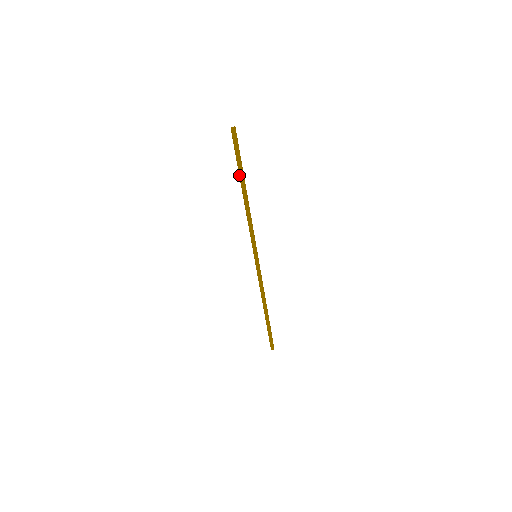
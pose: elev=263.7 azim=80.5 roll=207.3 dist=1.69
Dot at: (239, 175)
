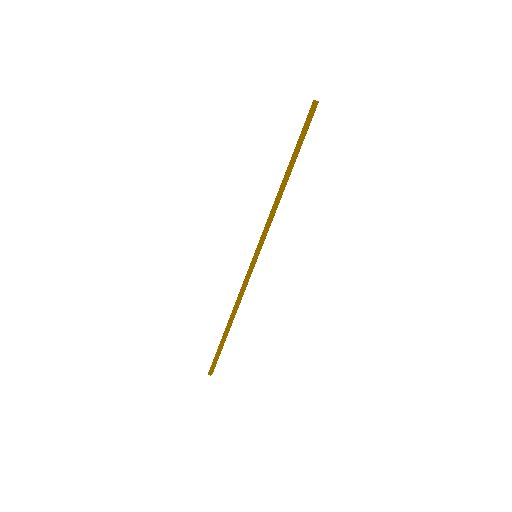
Dot at: (292, 155)
